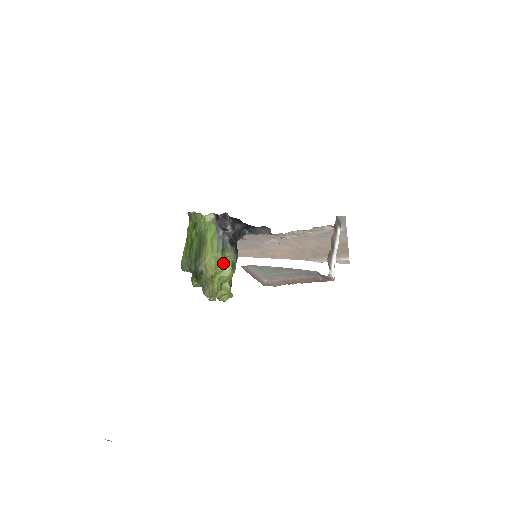
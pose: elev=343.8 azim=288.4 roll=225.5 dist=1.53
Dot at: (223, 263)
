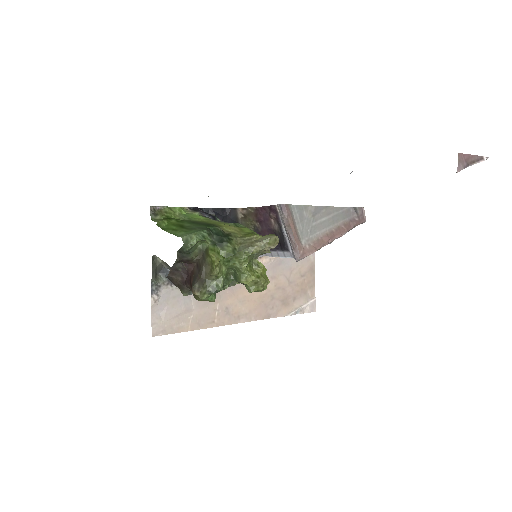
Dot at: (246, 227)
